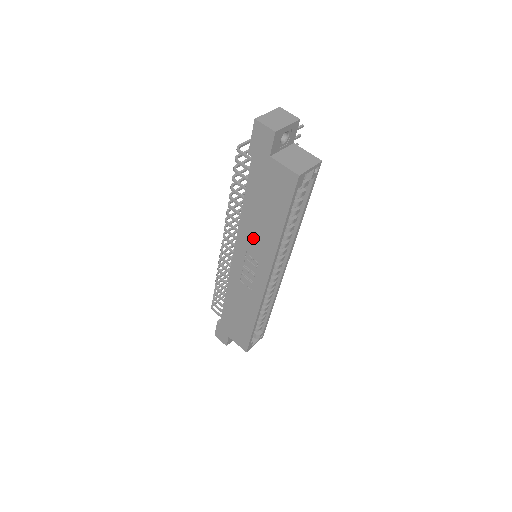
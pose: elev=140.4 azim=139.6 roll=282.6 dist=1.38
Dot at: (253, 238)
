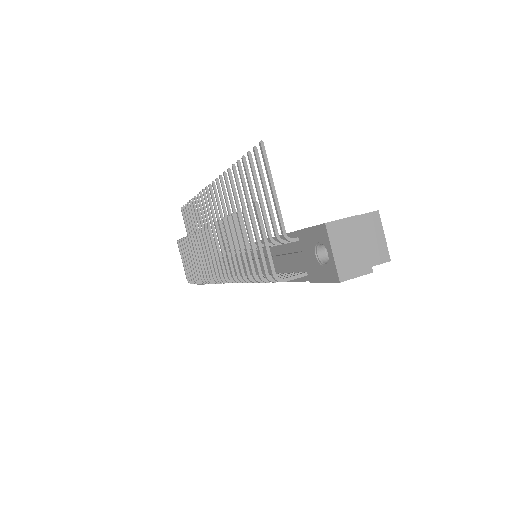
Dot at: occluded
